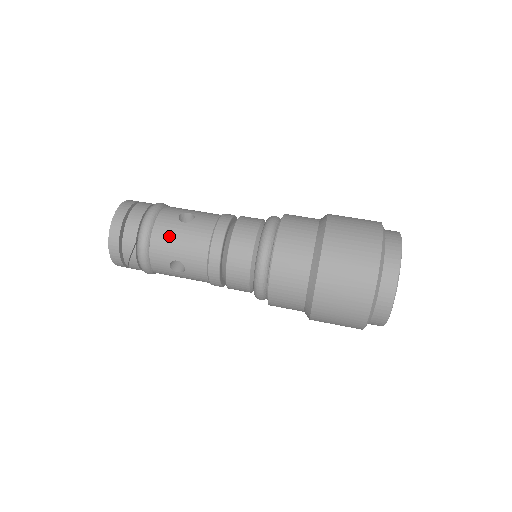
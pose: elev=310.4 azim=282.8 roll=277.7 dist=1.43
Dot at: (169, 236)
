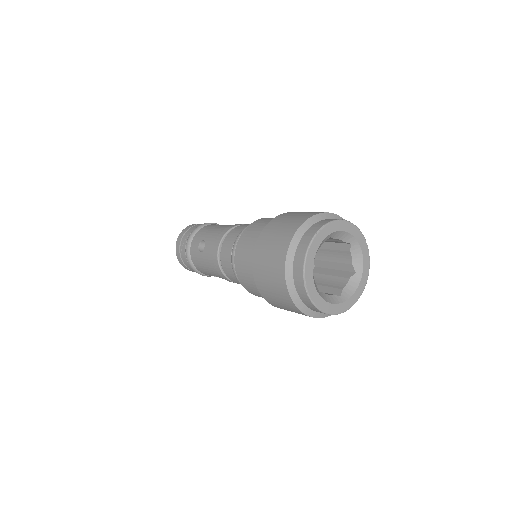
Dot at: (210, 227)
